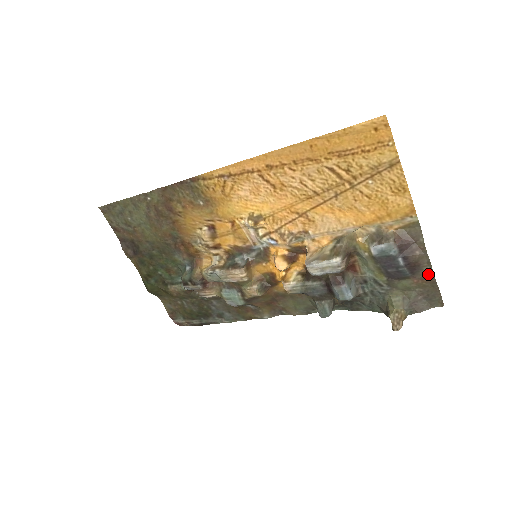
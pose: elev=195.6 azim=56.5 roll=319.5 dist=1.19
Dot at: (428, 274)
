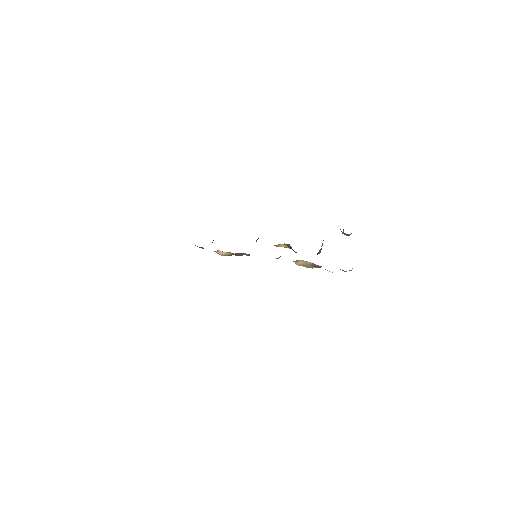
Dot at: occluded
